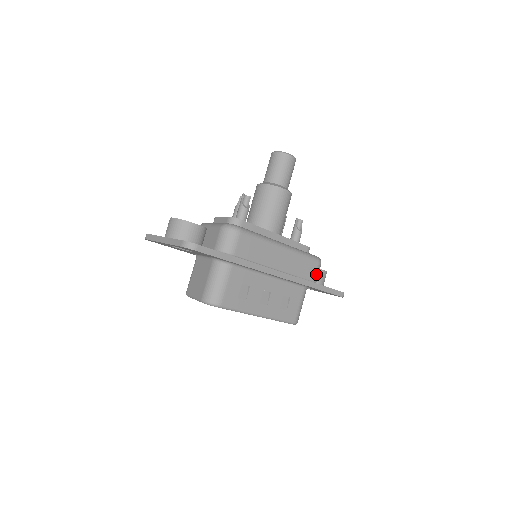
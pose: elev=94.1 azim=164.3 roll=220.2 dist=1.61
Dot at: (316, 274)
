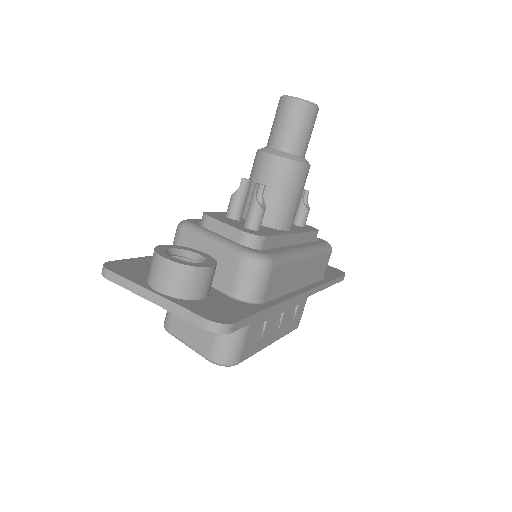
Dot at: (326, 266)
